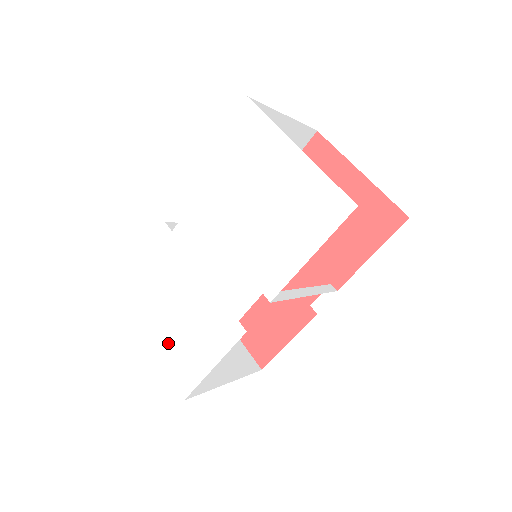
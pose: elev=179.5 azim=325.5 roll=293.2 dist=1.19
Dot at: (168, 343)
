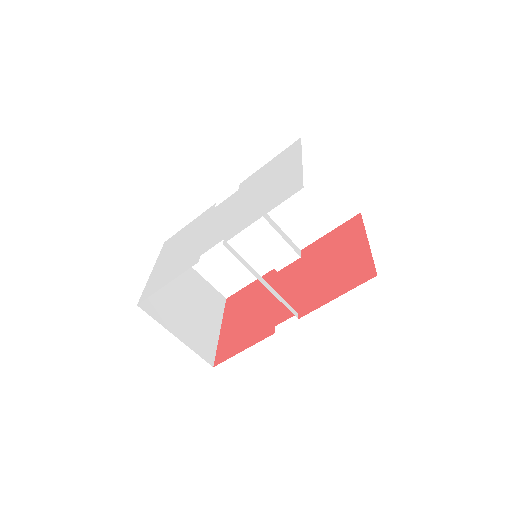
Dot at: (160, 270)
